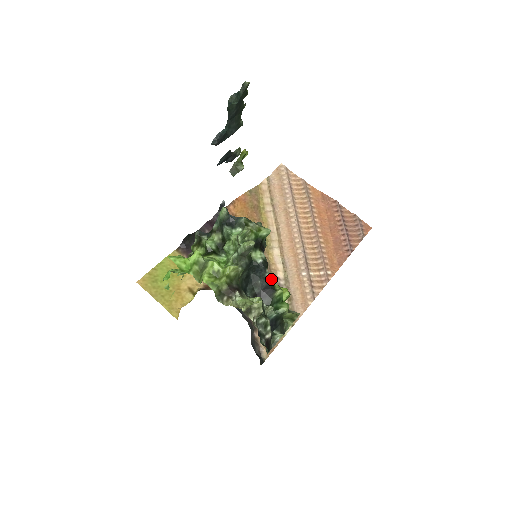
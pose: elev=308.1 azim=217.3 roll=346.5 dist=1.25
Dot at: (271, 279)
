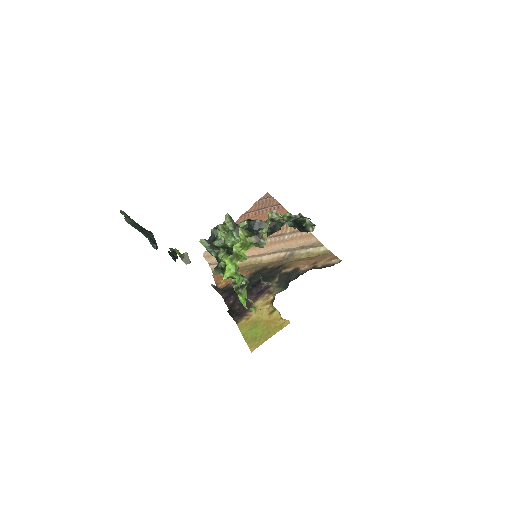
Dot at: occluded
